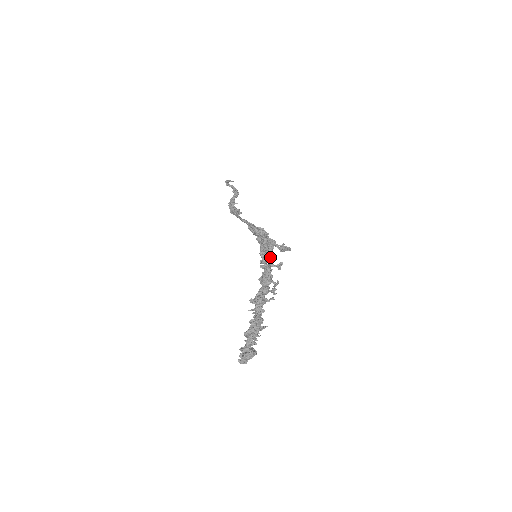
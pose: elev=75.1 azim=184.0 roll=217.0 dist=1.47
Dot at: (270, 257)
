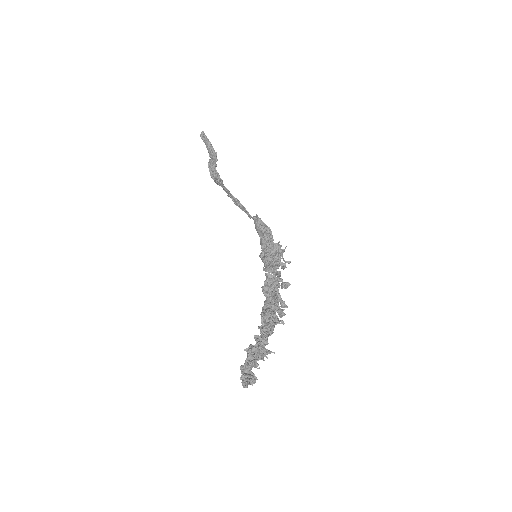
Dot at: occluded
